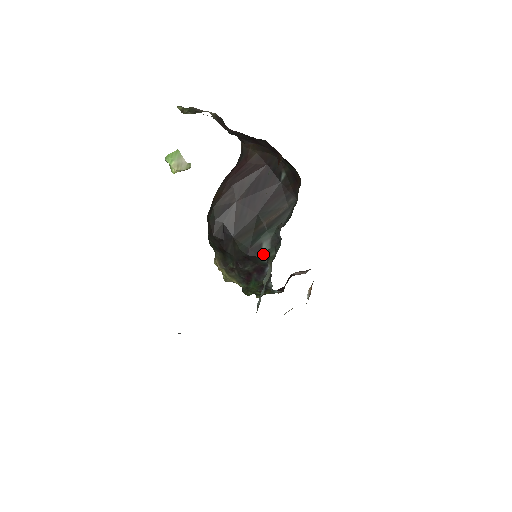
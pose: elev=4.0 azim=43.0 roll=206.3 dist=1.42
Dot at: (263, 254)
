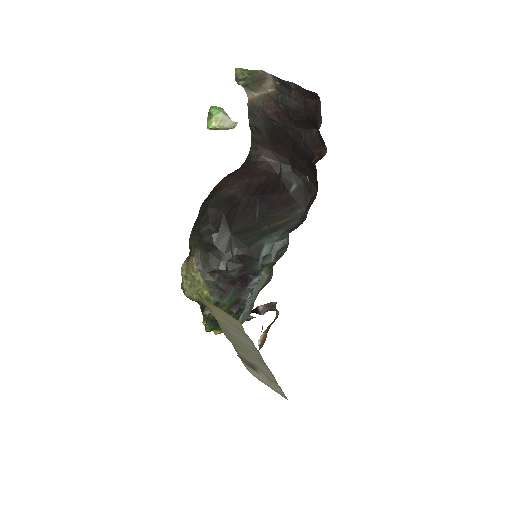
Dot at: (261, 258)
